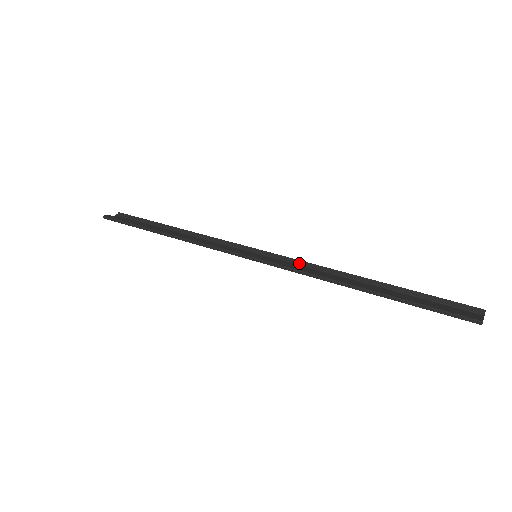
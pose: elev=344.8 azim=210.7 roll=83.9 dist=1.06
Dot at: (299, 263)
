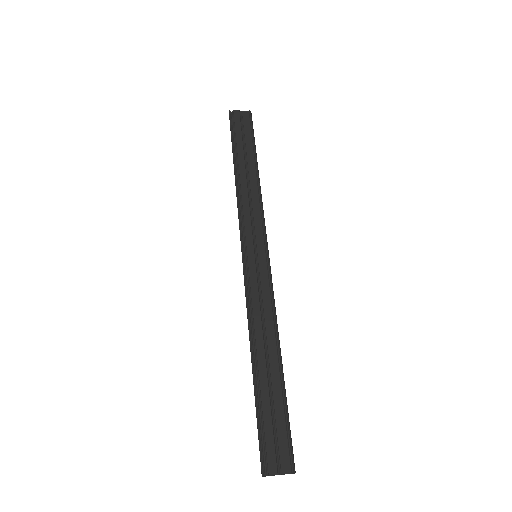
Dot at: (273, 291)
